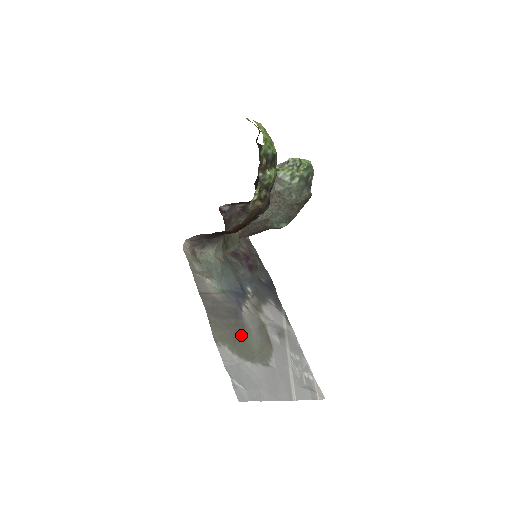
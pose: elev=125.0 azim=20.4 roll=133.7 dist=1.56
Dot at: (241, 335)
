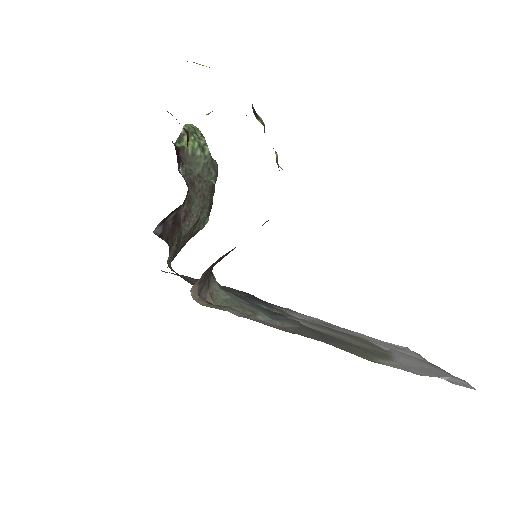
Dot at: (350, 343)
